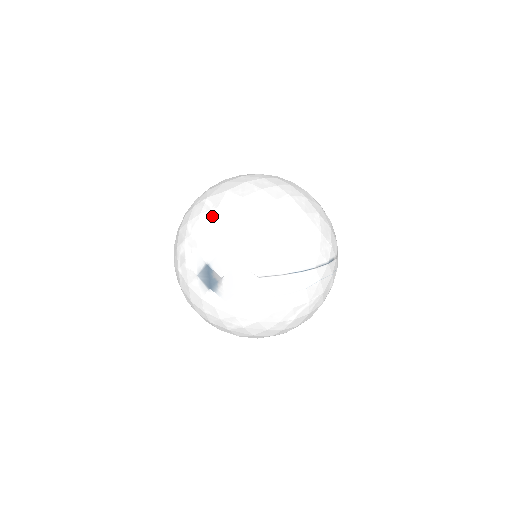
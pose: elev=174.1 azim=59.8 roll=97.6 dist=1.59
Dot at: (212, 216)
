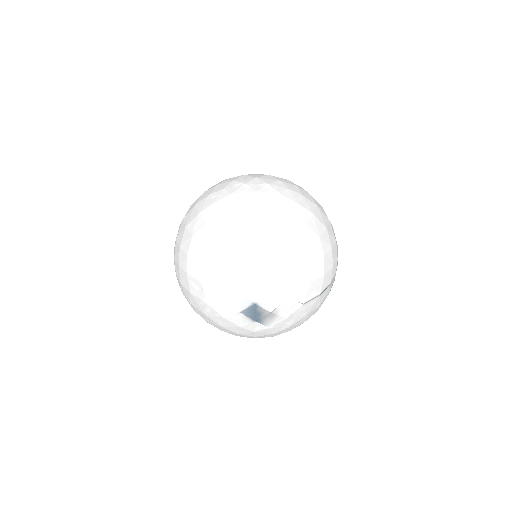
Dot at: (252, 255)
